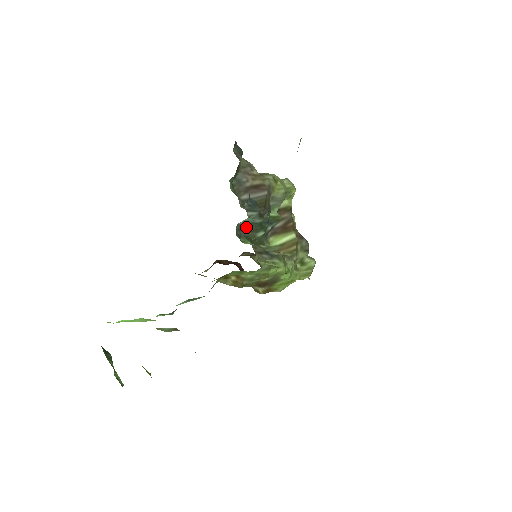
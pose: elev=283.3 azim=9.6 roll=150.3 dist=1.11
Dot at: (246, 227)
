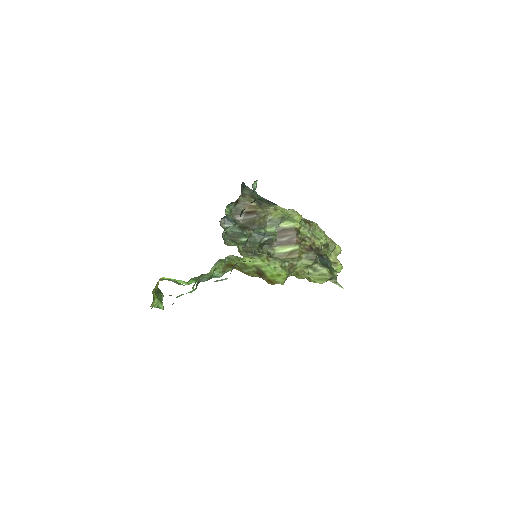
Dot at: (231, 234)
